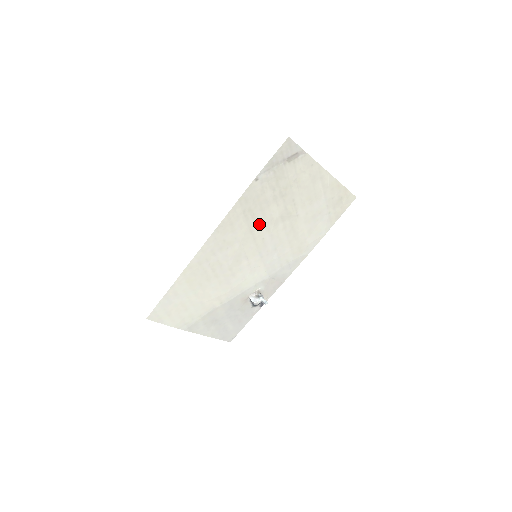
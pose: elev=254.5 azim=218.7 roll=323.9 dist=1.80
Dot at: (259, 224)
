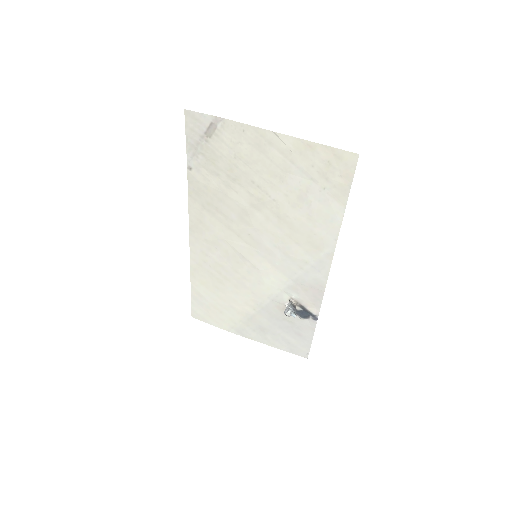
Dot at: (232, 218)
